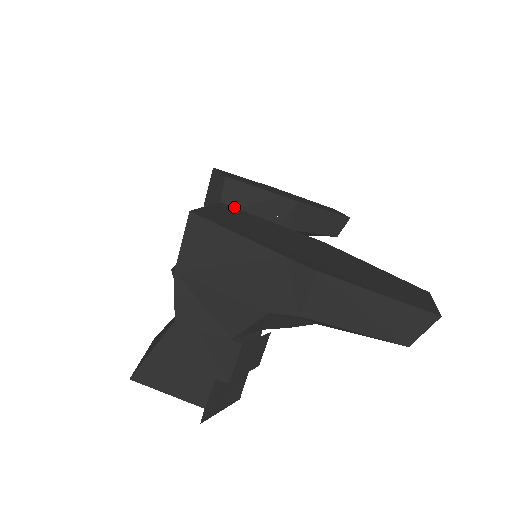
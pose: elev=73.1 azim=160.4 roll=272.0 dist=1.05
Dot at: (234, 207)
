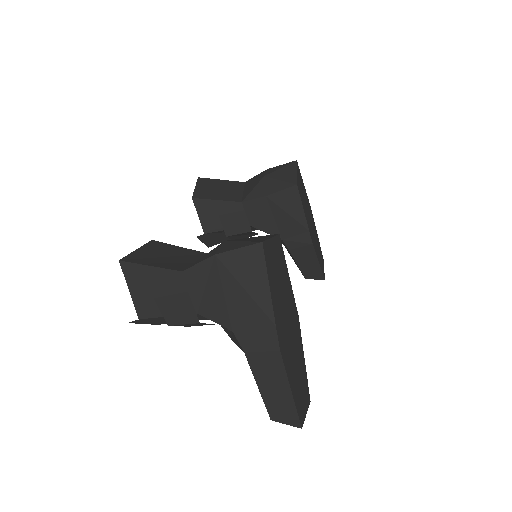
Dot at: (279, 204)
